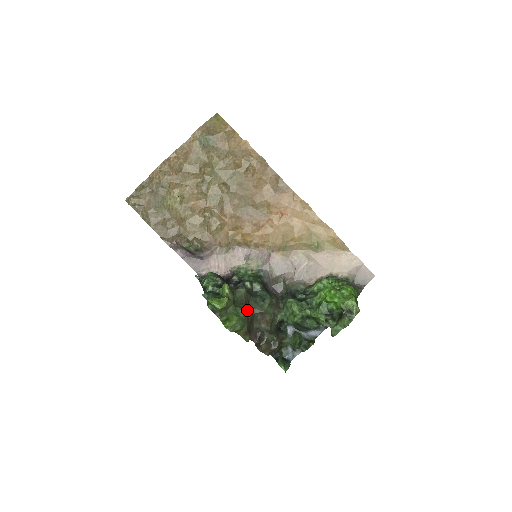
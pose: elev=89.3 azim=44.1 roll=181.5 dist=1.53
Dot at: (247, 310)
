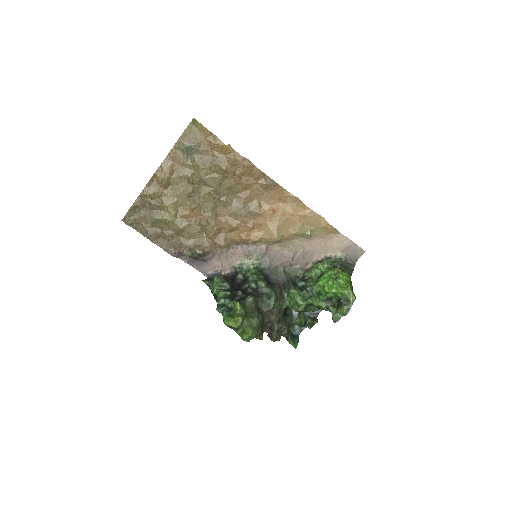
Dot at: (258, 316)
